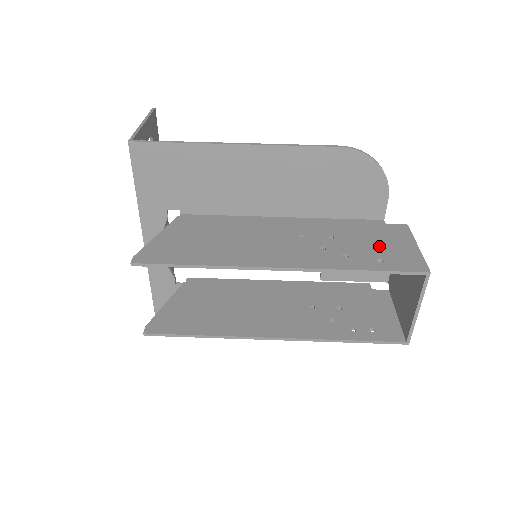
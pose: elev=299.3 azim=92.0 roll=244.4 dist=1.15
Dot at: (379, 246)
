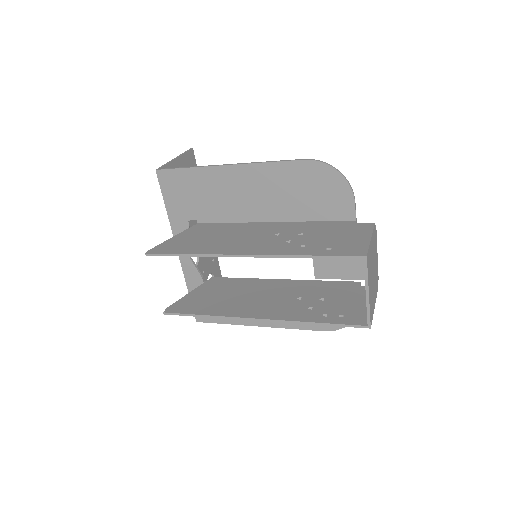
Dot at: (336, 239)
